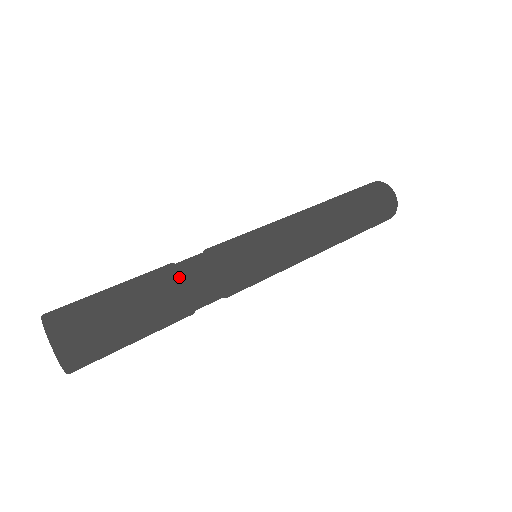
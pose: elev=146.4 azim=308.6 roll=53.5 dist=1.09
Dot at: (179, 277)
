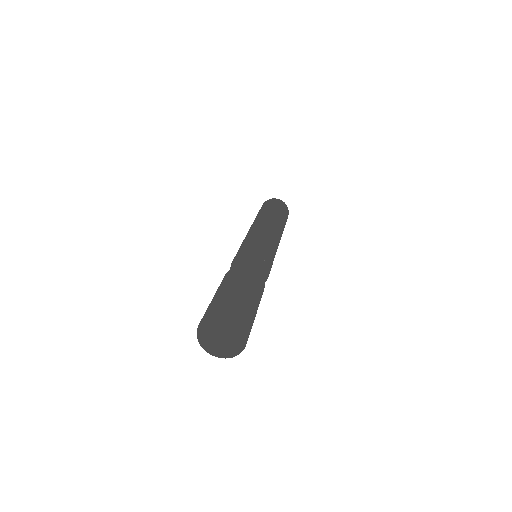
Dot at: (262, 280)
